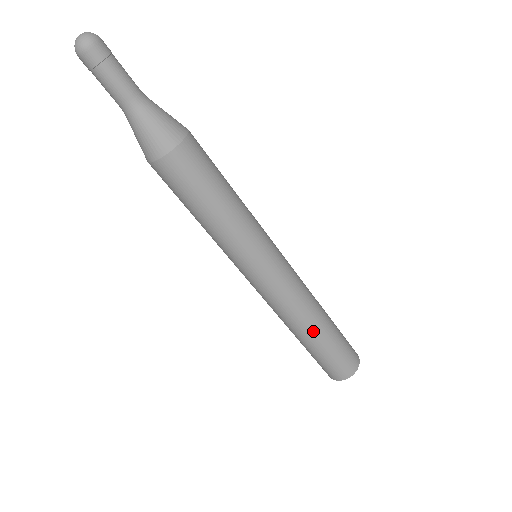
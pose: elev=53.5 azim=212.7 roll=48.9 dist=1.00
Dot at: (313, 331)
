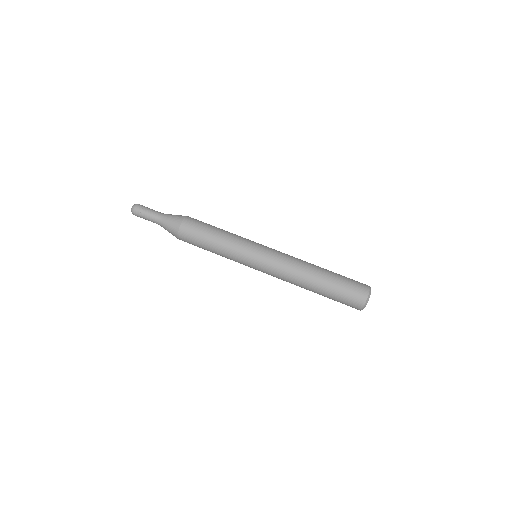
Dot at: (318, 266)
